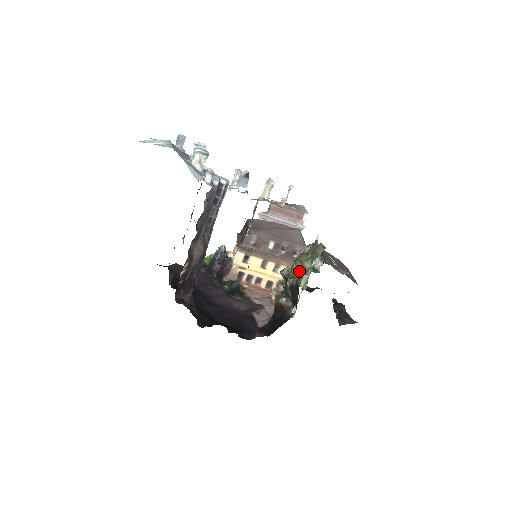
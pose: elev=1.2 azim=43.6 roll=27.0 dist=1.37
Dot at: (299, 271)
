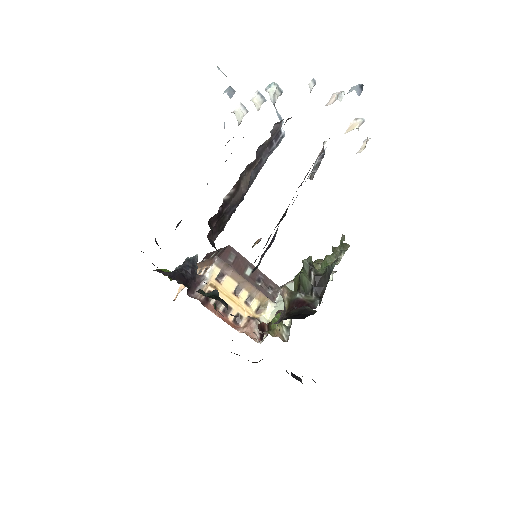
Dot at: occluded
